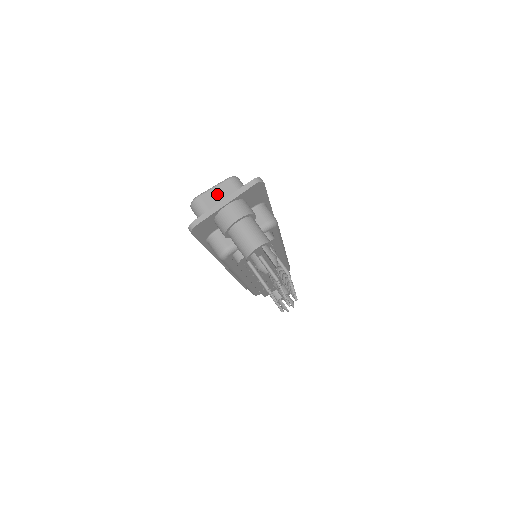
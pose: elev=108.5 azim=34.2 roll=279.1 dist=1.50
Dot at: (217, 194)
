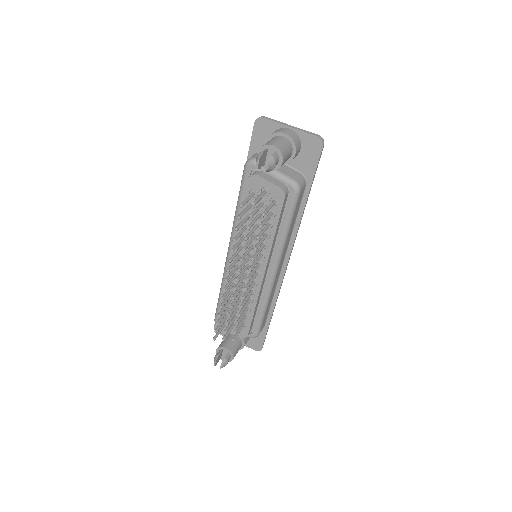
Dot at: occluded
